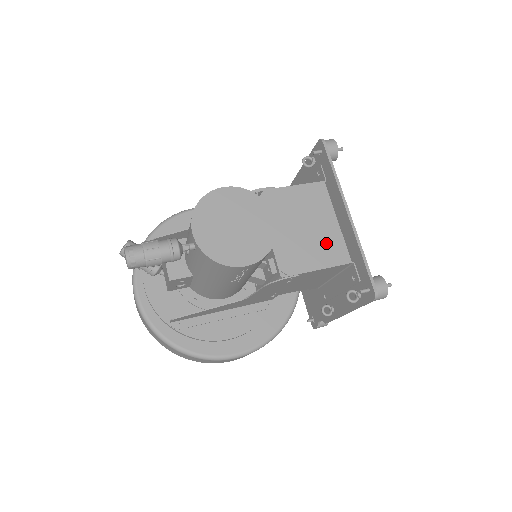
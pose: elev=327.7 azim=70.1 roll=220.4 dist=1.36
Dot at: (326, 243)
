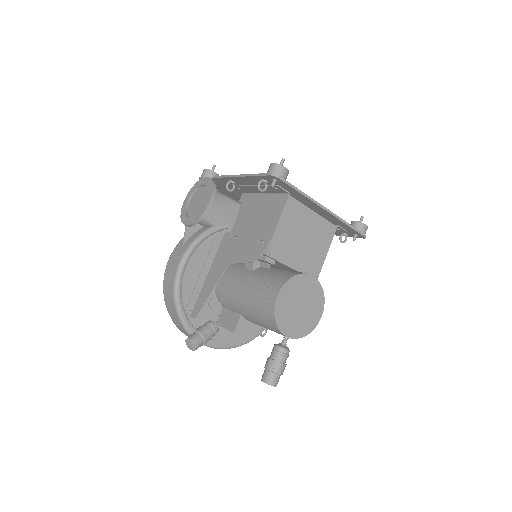
Dot at: (319, 234)
